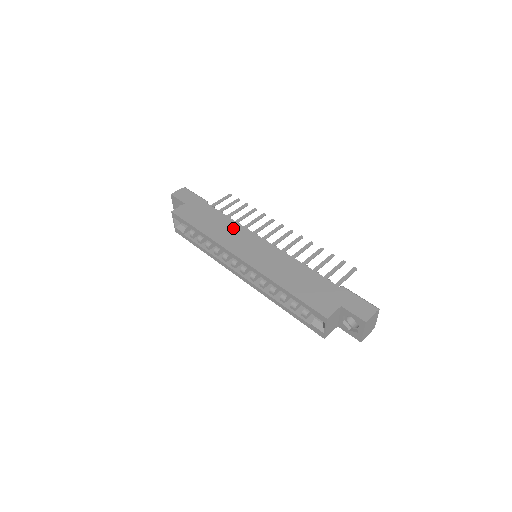
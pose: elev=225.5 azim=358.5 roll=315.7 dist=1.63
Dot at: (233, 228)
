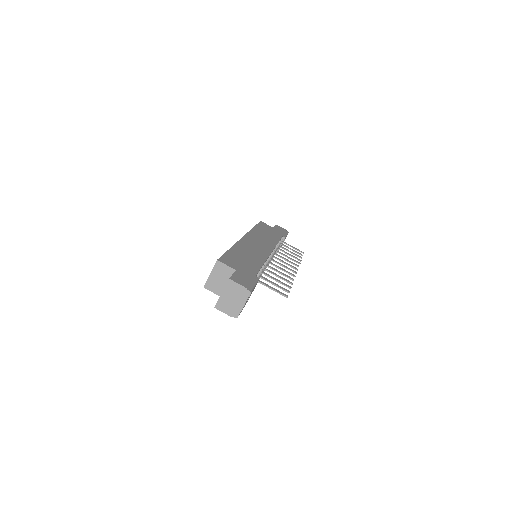
Dot at: (270, 241)
